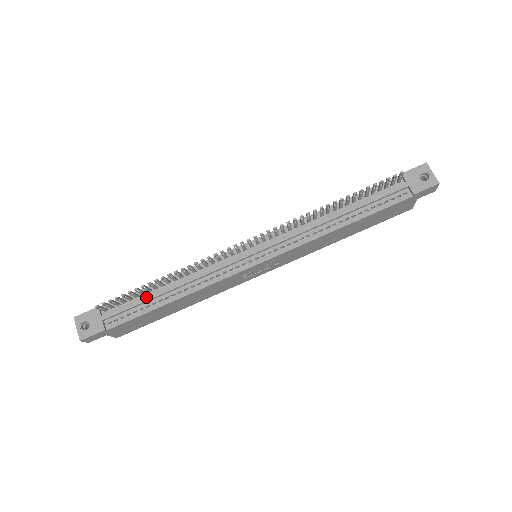
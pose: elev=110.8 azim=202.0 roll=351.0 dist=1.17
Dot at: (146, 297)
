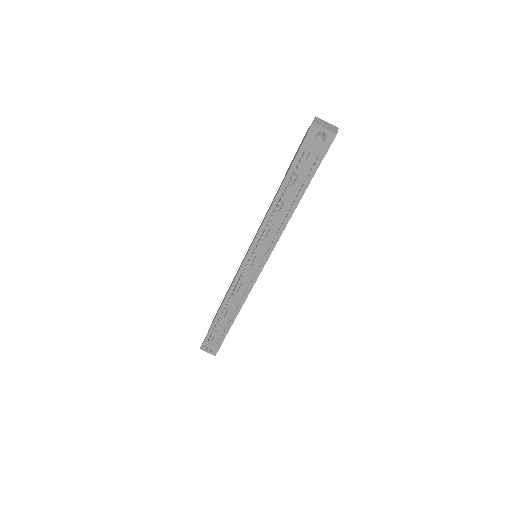
Dot at: (223, 322)
